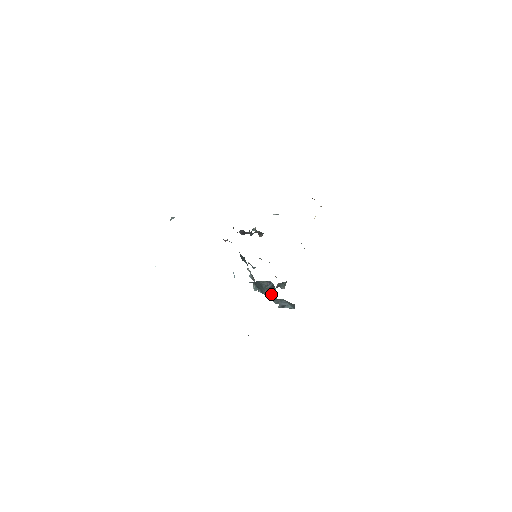
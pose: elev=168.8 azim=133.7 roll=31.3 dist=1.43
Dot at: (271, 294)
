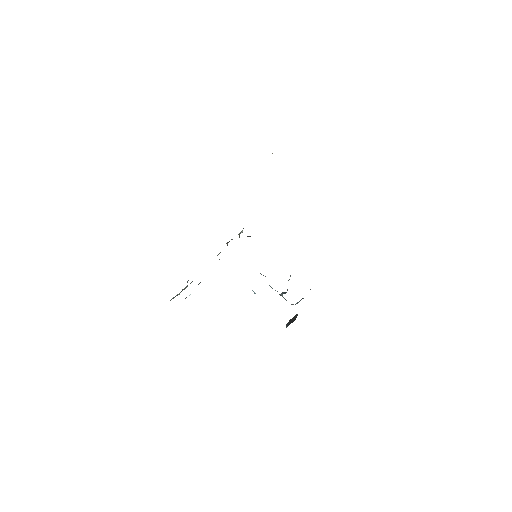
Dot at: occluded
